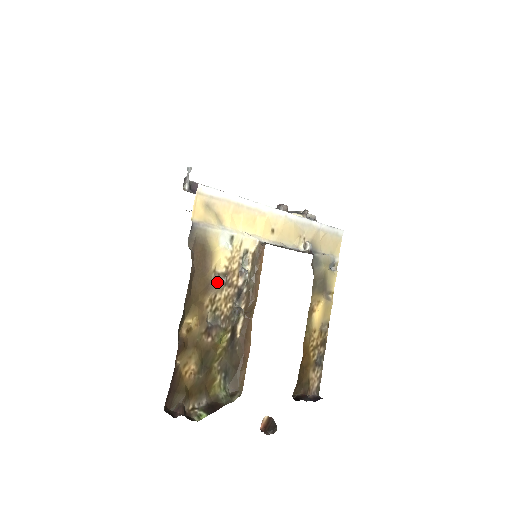
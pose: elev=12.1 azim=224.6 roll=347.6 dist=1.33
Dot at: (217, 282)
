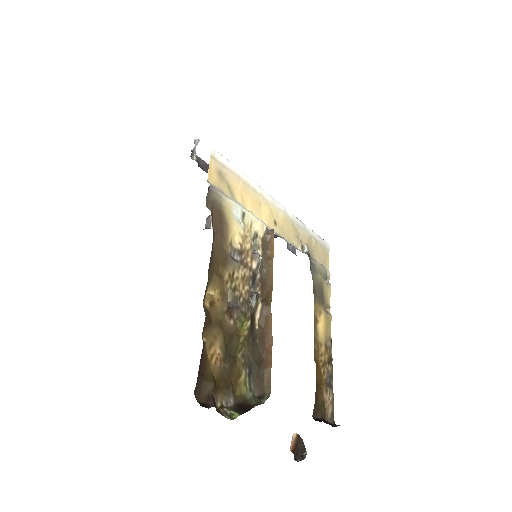
Dot at: (233, 258)
